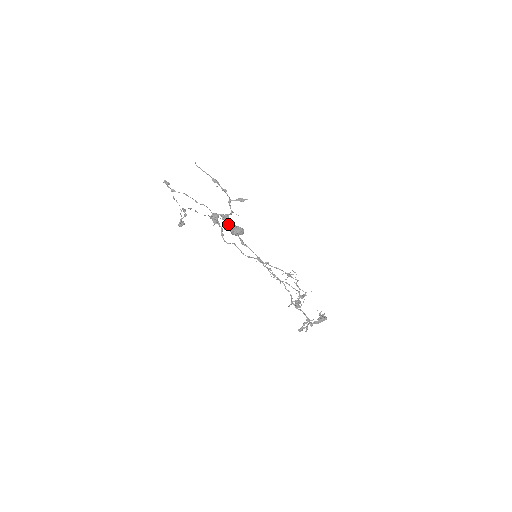
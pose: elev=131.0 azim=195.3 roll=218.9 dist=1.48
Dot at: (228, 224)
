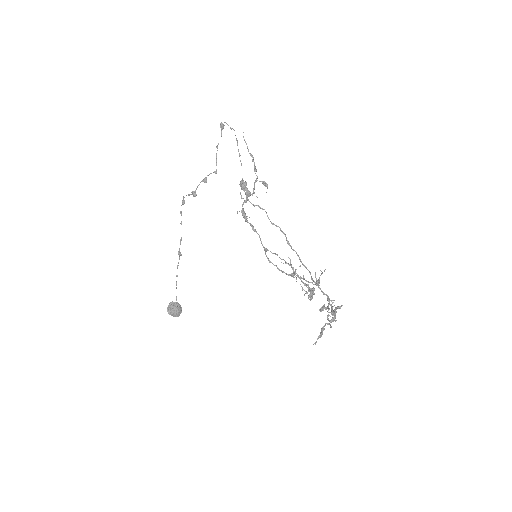
Dot at: (243, 208)
